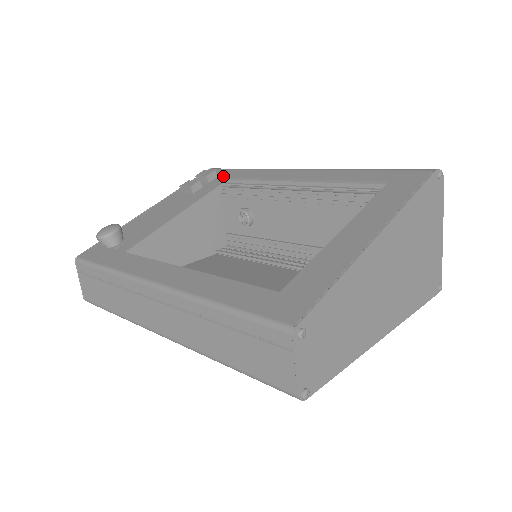
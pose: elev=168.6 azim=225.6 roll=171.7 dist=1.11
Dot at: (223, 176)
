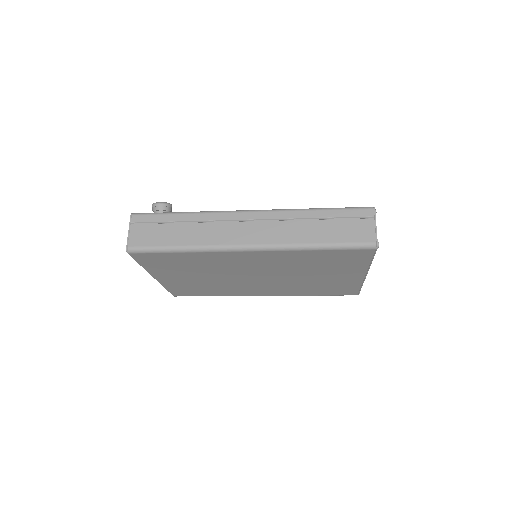
Dot at: occluded
